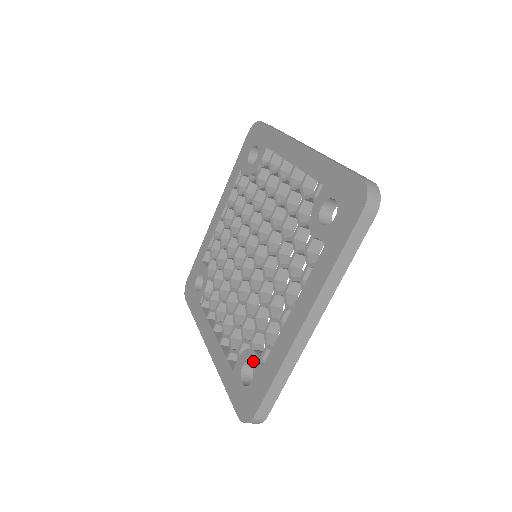
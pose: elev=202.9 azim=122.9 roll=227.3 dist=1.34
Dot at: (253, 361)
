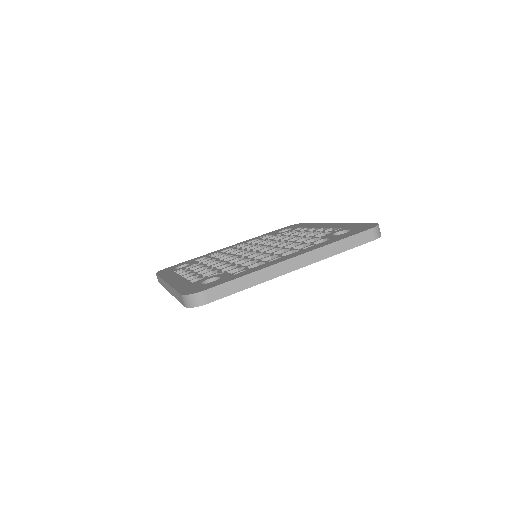
Dot at: (223, 275)
